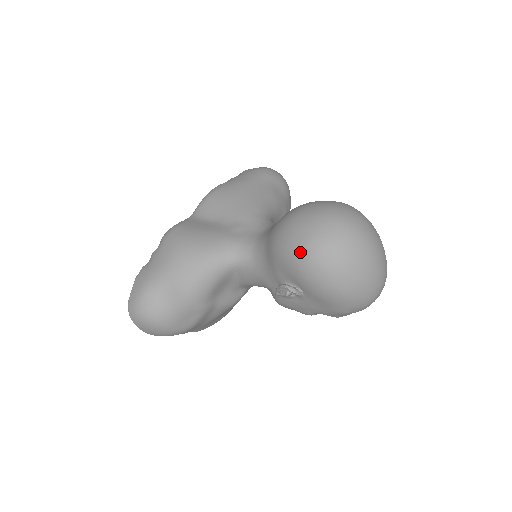
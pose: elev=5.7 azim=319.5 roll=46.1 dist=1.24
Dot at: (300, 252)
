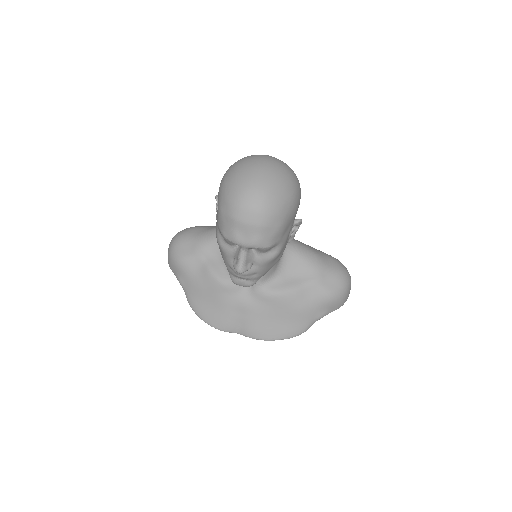
Dot at: occluded
